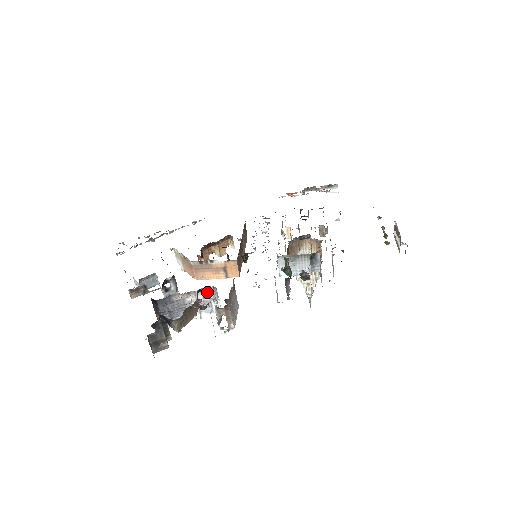
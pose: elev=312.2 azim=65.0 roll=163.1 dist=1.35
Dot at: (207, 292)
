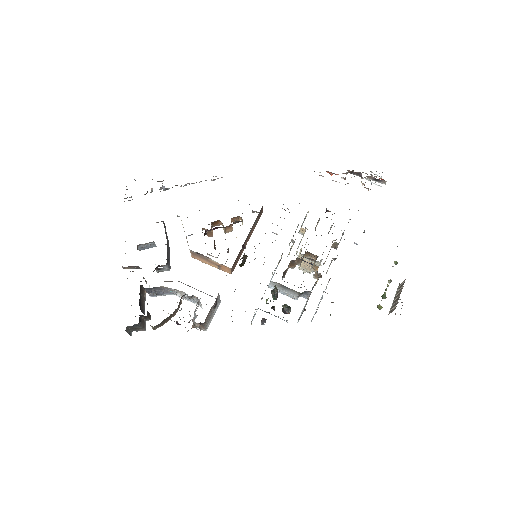
Dot at: (191, 297)
